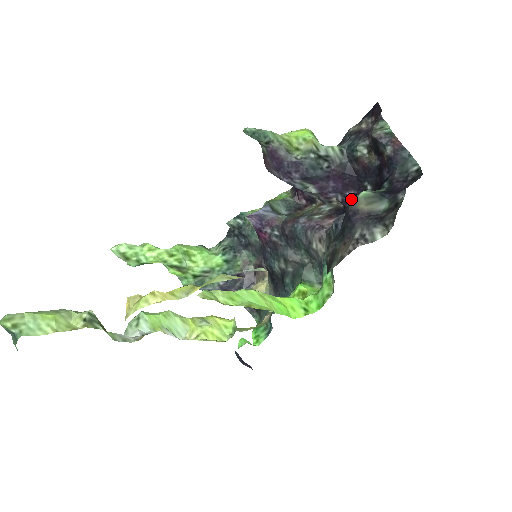
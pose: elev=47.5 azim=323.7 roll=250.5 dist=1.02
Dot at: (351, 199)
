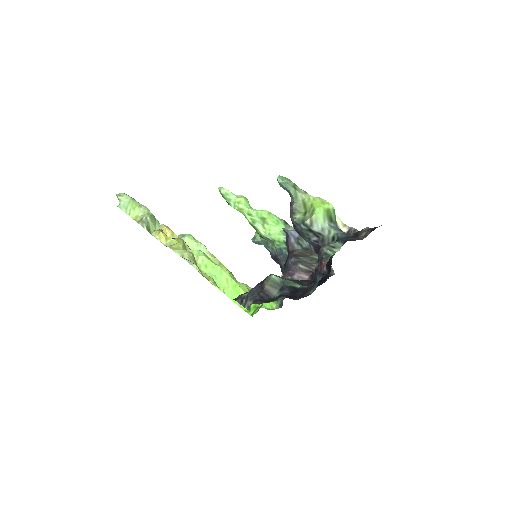
Dot at: occluded
